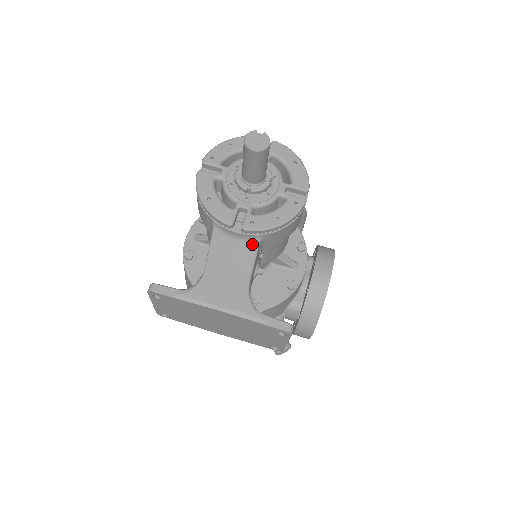
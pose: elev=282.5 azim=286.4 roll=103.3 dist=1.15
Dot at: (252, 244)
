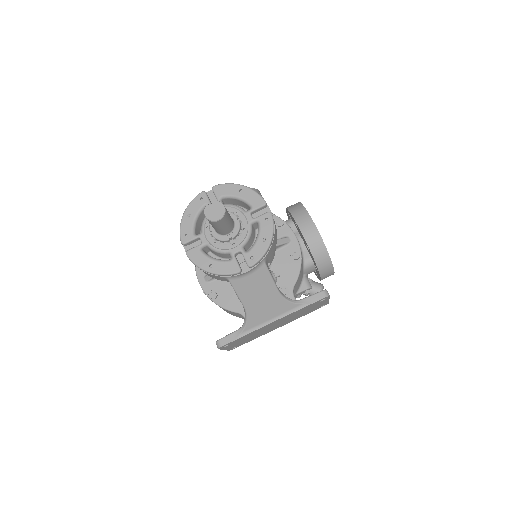
Dot at: (262, 269)
